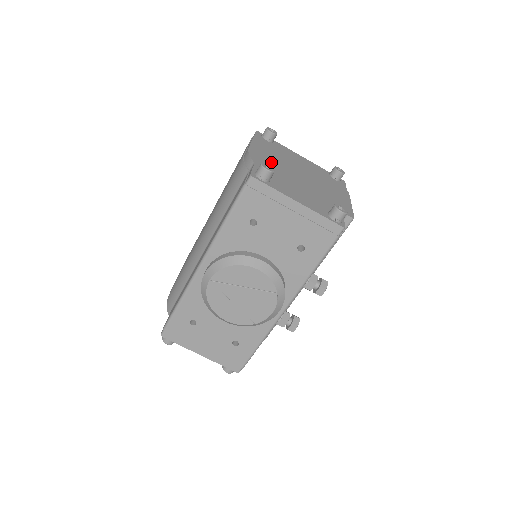
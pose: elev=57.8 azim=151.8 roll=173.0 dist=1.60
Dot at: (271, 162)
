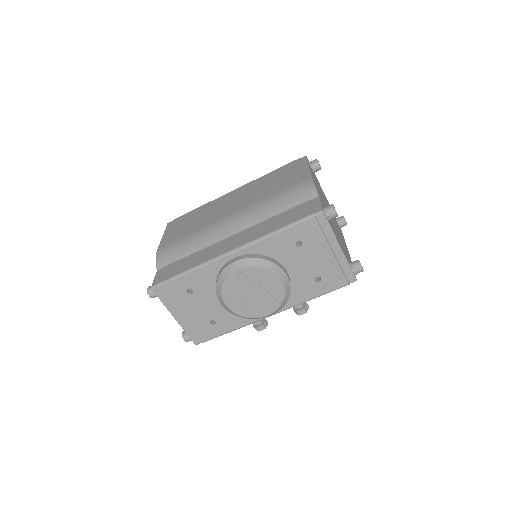
Dot at: occluded
